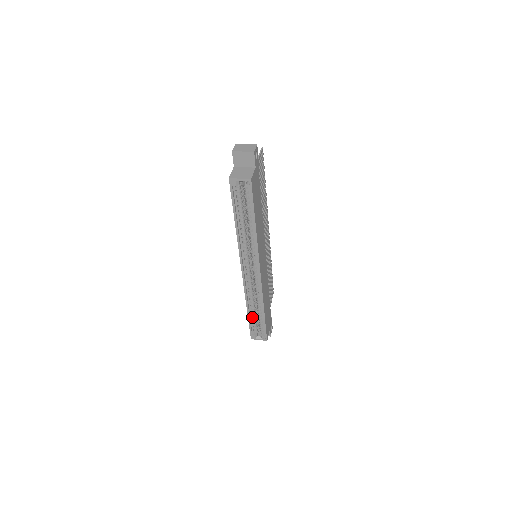
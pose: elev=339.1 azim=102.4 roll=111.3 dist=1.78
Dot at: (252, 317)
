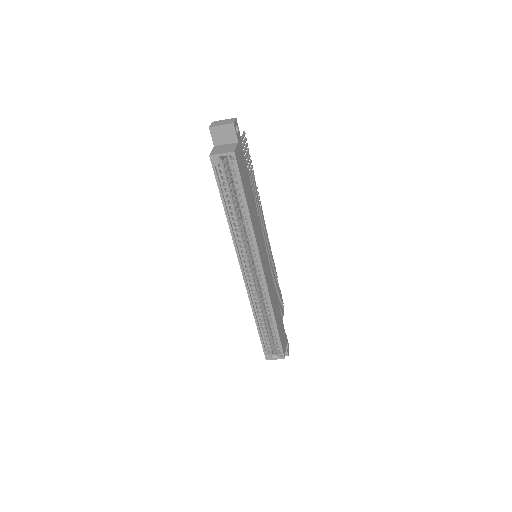
Dot at: (263, 332)
